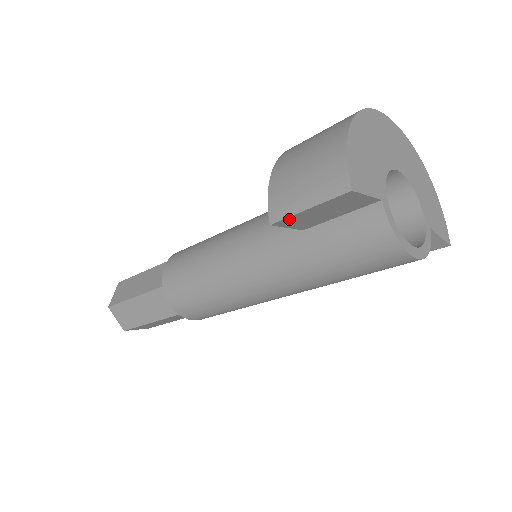
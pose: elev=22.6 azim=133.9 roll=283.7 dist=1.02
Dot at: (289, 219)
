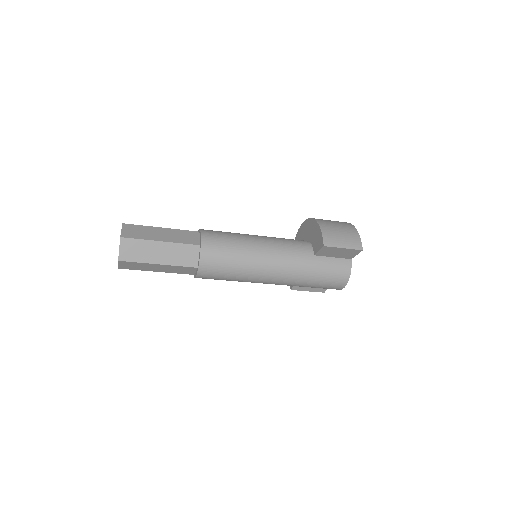
Dot at: (331, 248)
